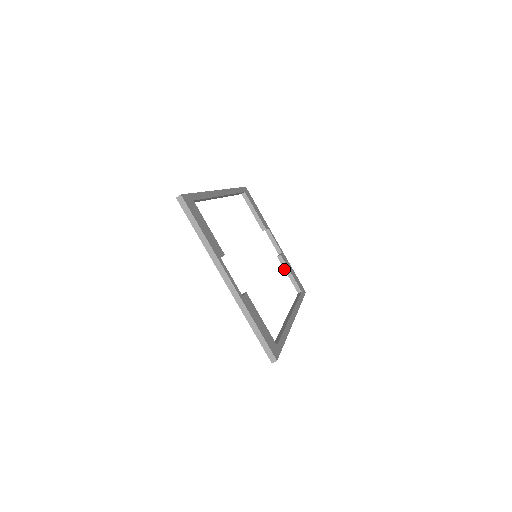
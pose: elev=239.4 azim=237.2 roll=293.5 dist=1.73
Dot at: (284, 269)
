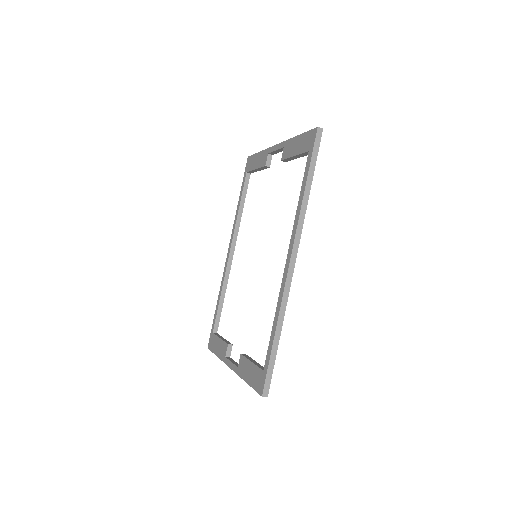
Dot at: (258, 168)
